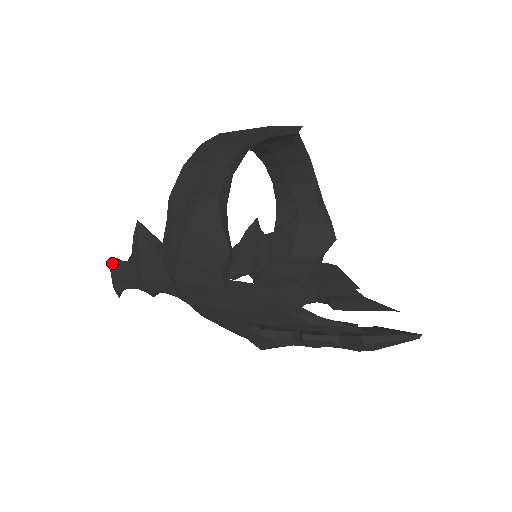
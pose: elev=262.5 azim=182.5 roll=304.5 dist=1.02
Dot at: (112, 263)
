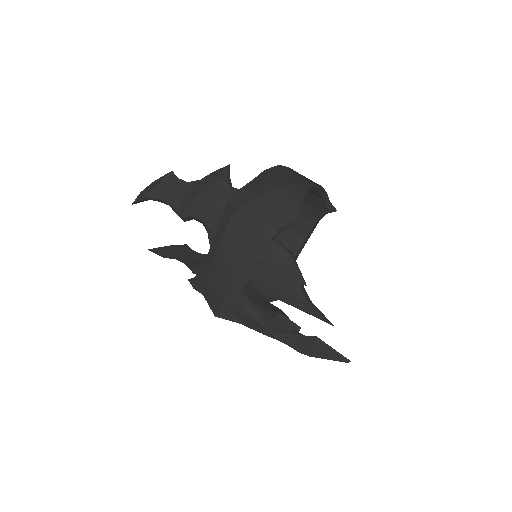
Dot at: (169, 175)
